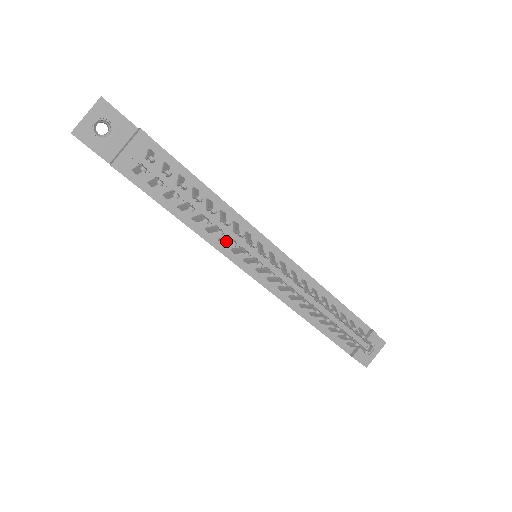
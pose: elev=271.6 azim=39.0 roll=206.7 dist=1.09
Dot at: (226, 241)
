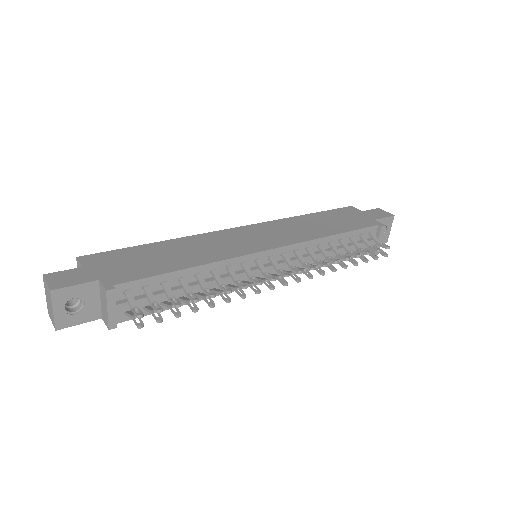
Dot at: (232, 289)
